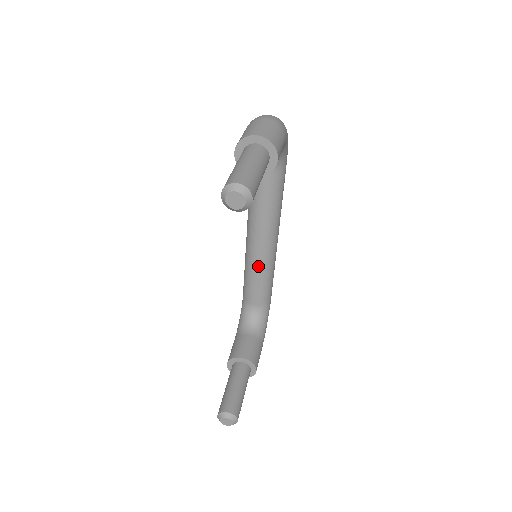
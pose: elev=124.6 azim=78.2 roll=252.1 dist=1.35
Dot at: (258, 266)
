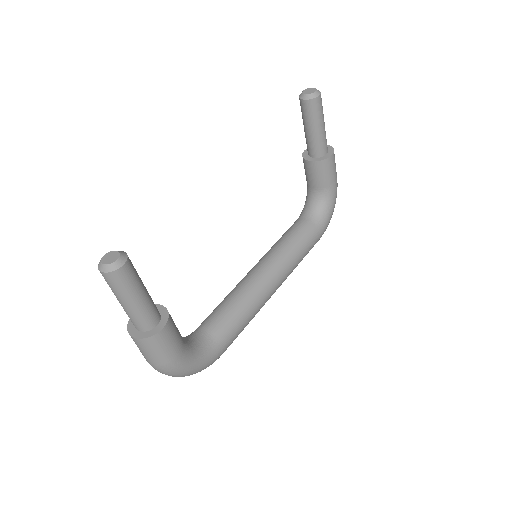
Dot at: (244, 287)
